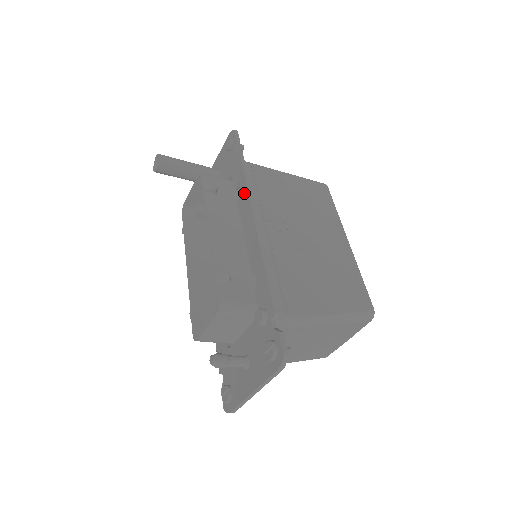
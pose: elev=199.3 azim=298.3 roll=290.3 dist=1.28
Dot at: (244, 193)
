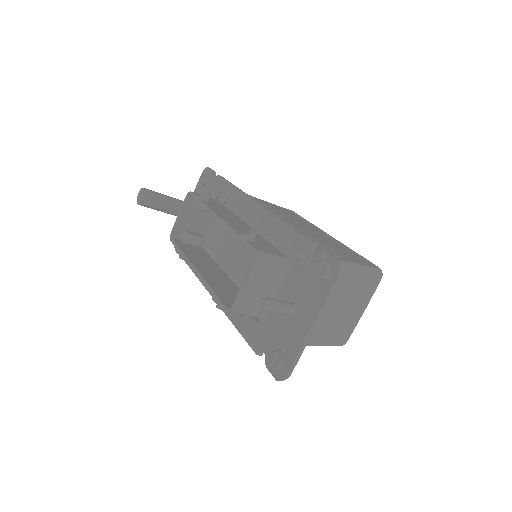
Dot at: (237, 195)
